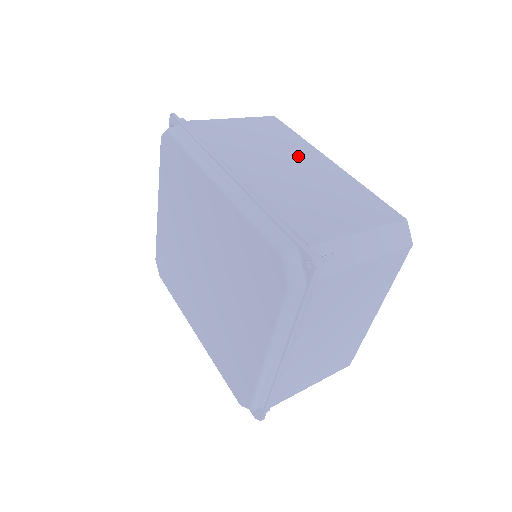
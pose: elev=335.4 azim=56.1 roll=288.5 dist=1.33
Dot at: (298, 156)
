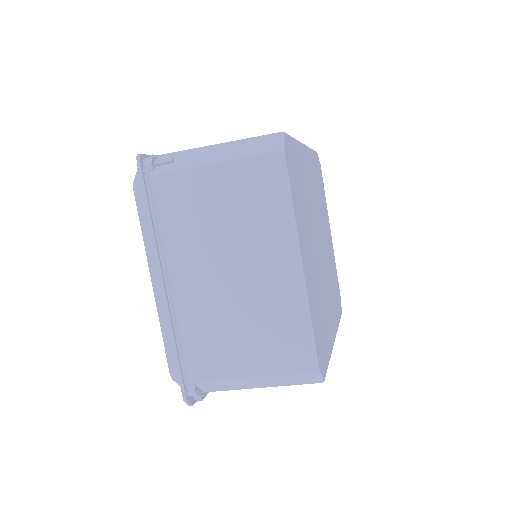
Dot at: occluded
